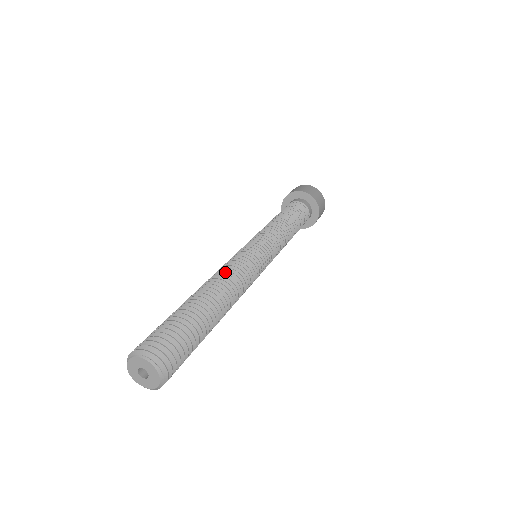
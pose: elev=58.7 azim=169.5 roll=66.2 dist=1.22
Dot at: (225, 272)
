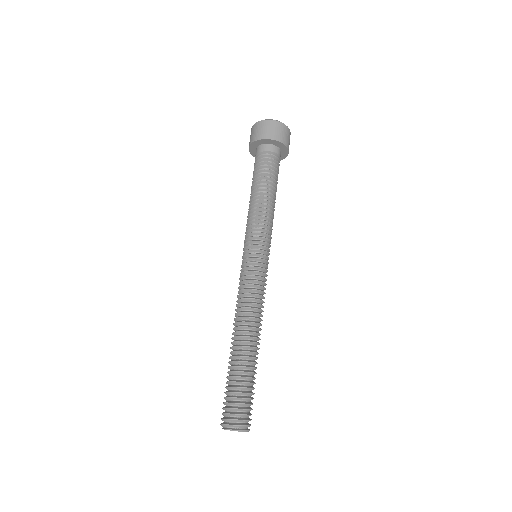
Dot at: (241, 309)
